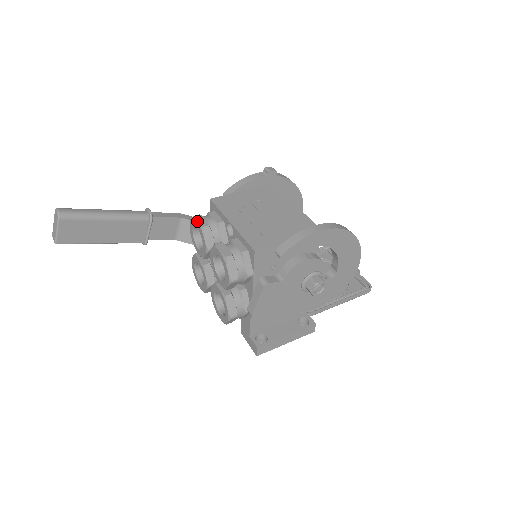
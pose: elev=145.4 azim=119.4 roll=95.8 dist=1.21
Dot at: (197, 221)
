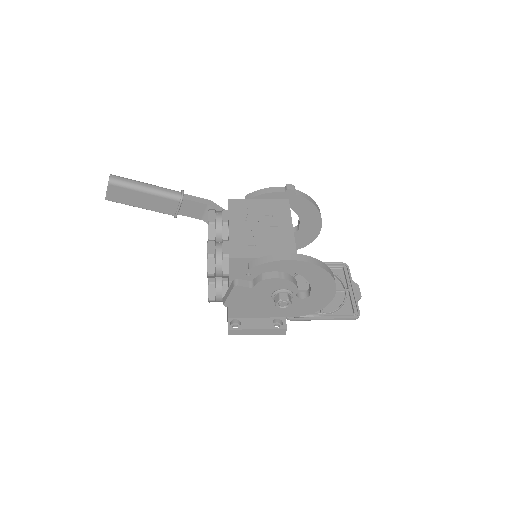
Dot at: (208, 215)
